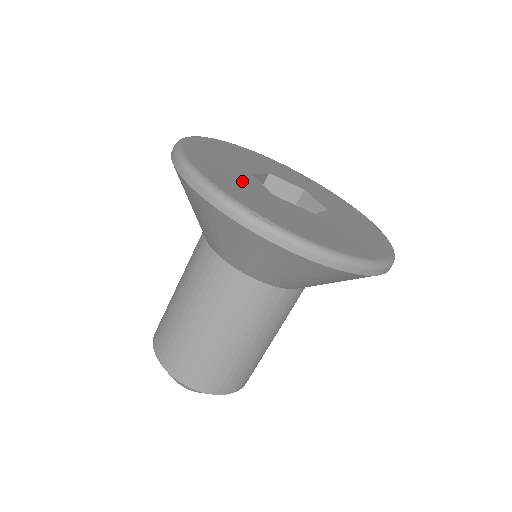
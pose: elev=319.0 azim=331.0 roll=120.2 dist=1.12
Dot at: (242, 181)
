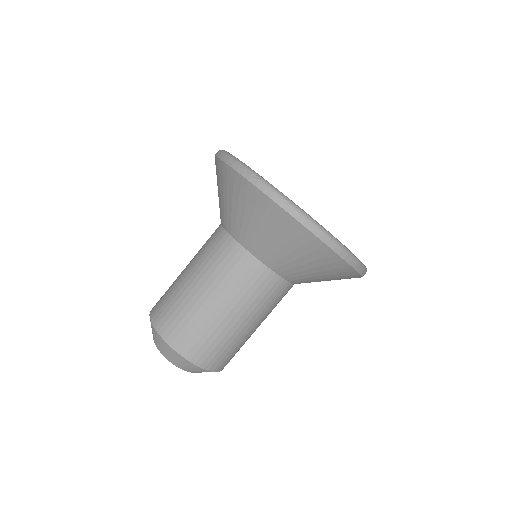
Dot at: occluded
